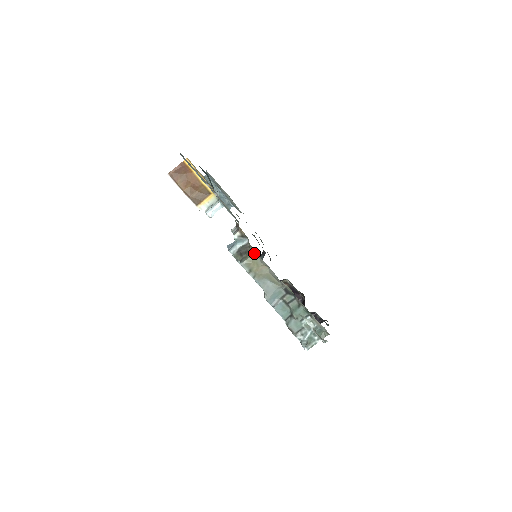
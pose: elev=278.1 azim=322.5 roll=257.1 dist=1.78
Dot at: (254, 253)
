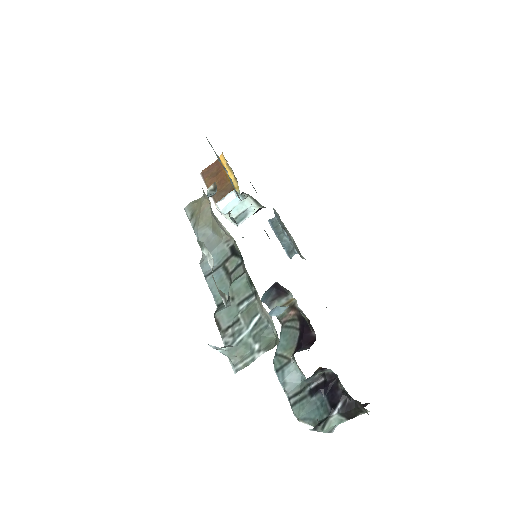
Dot at: occluded
